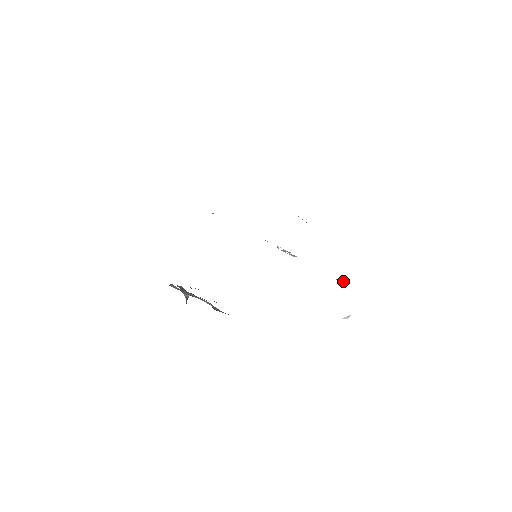
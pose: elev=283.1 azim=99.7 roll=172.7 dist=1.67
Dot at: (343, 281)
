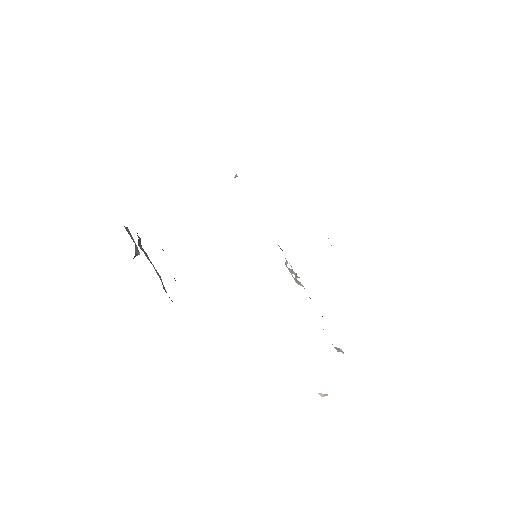
Dot at: (338, 348)
